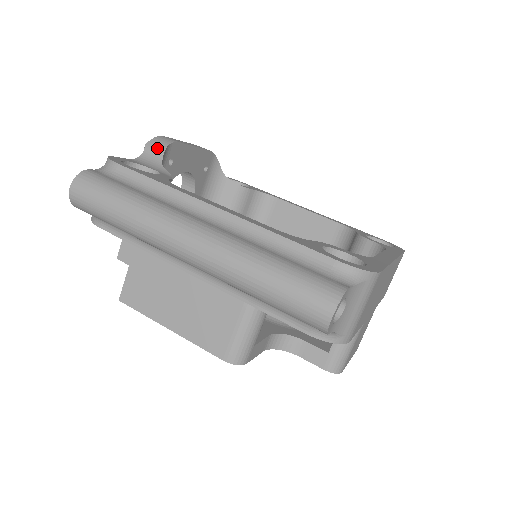
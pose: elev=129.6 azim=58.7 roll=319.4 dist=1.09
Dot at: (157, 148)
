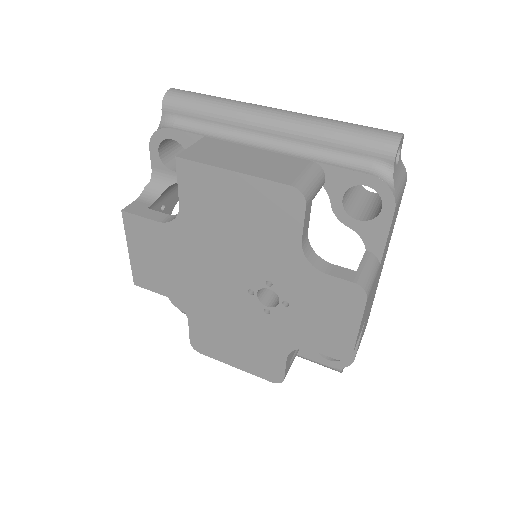
Dot at: occluded
